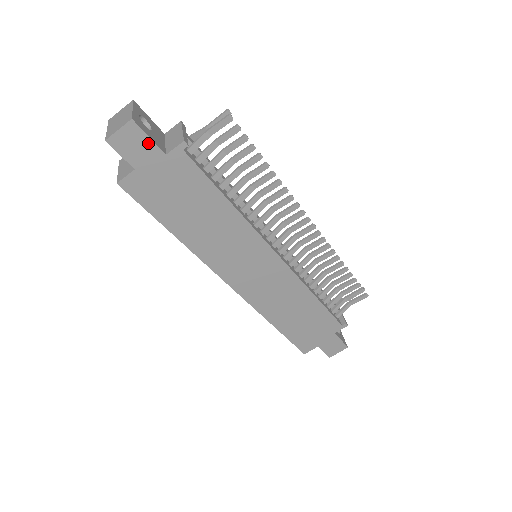
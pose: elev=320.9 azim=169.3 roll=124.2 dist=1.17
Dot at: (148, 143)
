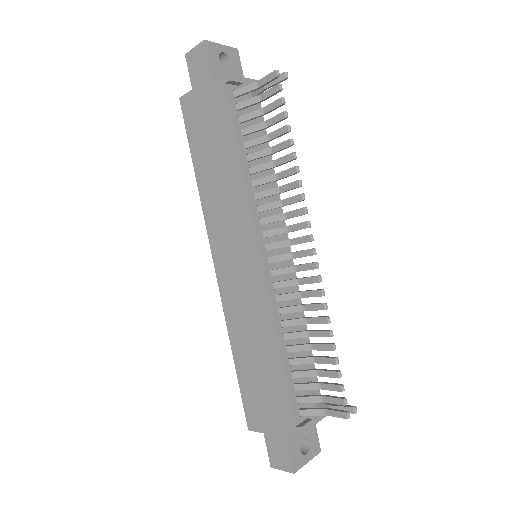
Dot at: (207, 67)
